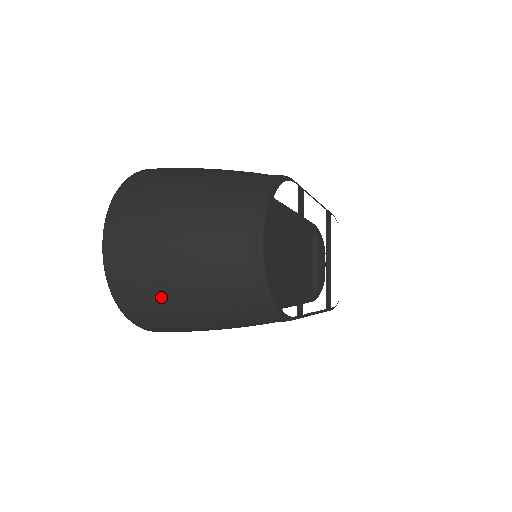
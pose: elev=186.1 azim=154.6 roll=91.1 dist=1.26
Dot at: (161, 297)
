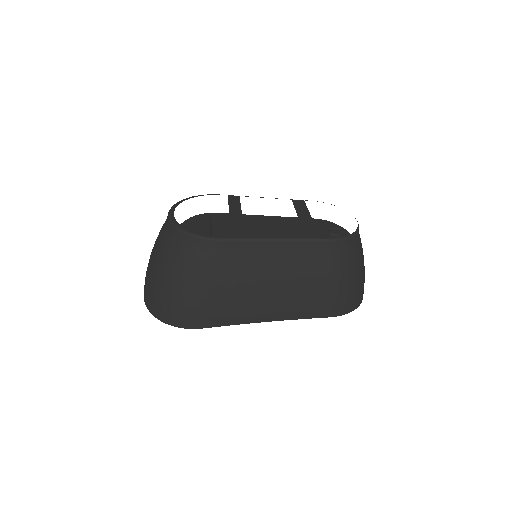
Dot at: (157, 287)
